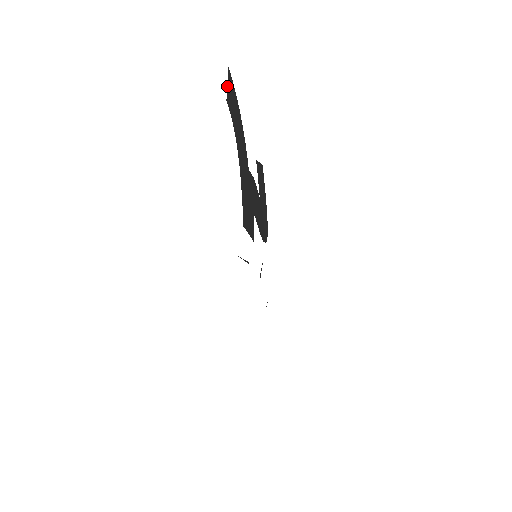
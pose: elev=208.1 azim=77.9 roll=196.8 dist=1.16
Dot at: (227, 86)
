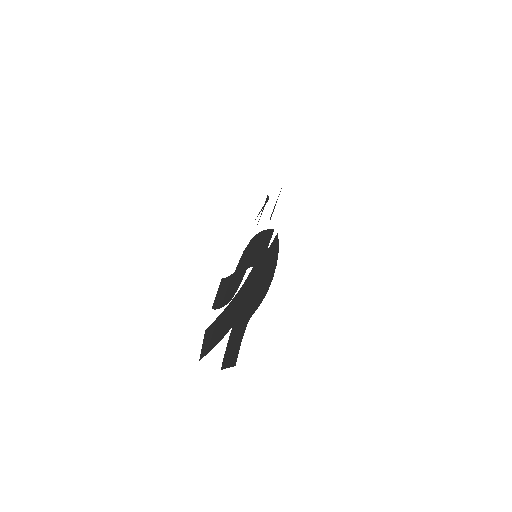
Dot at: occluded
